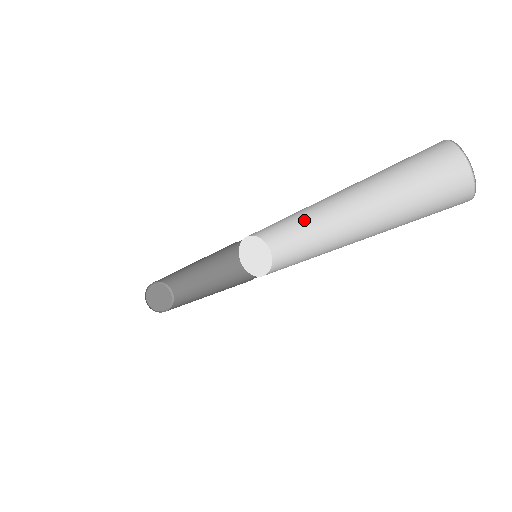
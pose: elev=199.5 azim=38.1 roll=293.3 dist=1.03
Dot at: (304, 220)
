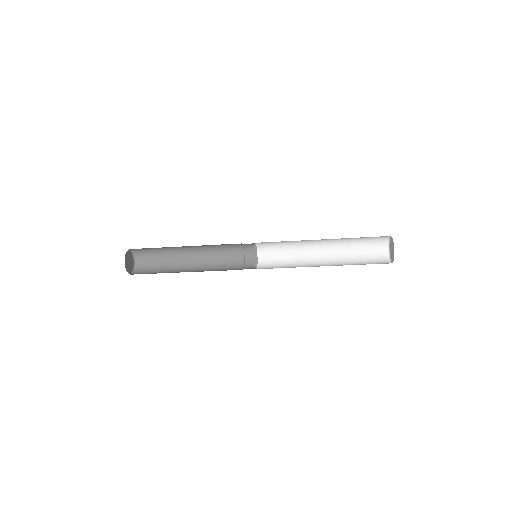
Dot at: (294, 249)
